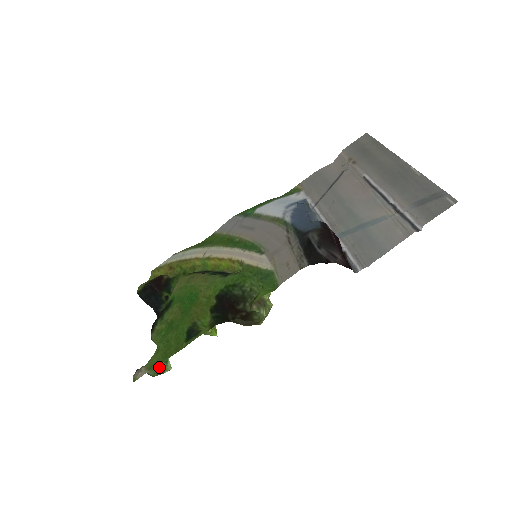
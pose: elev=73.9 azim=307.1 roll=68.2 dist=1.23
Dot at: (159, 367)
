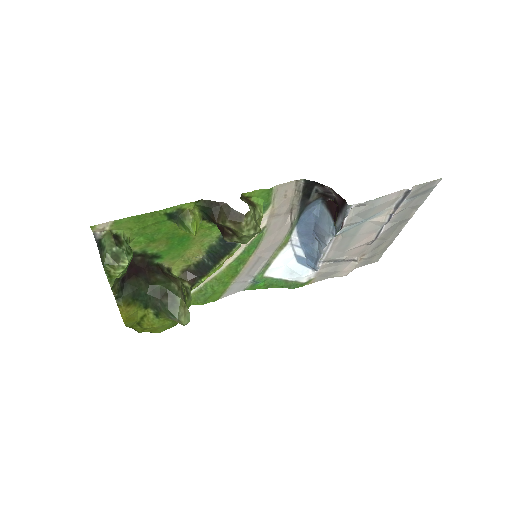
Dot at: (119, 248)
